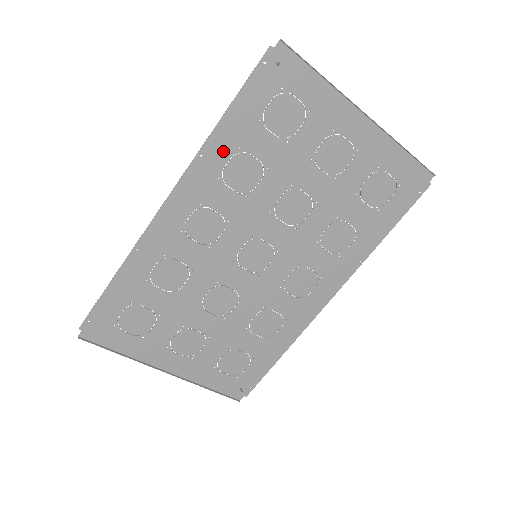
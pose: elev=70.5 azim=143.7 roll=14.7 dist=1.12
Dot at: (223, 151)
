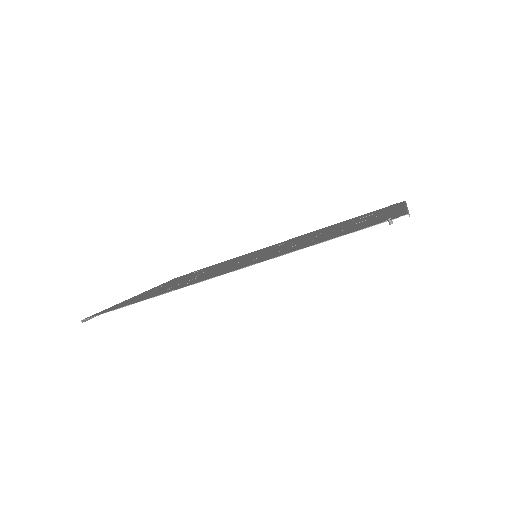
Dot at: occluded
